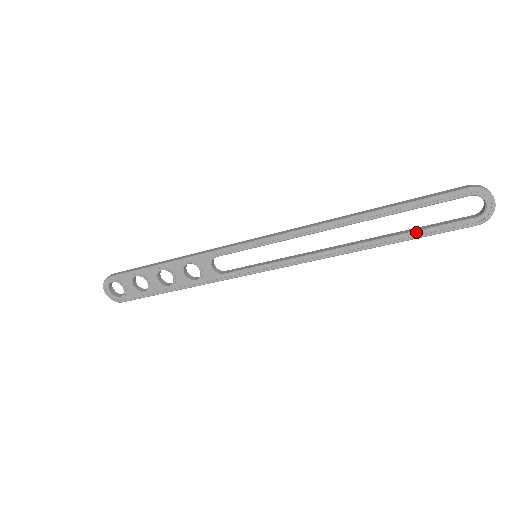
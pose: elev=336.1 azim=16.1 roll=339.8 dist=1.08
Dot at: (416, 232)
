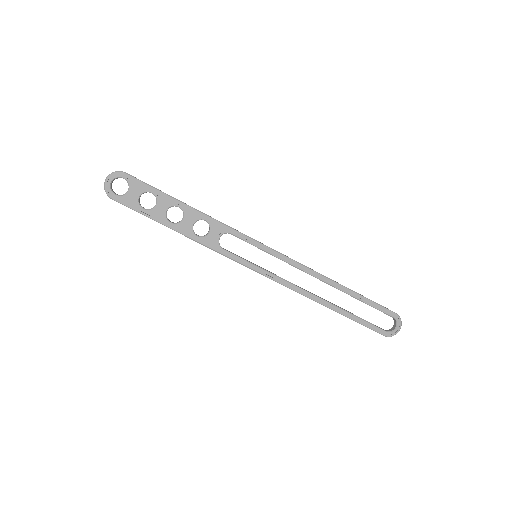
Dot at: (356, 317)
